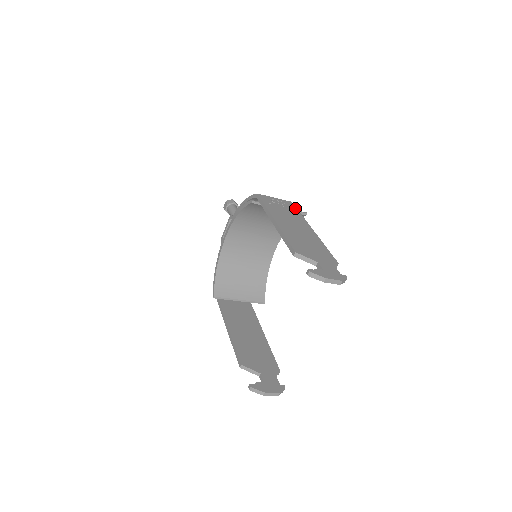
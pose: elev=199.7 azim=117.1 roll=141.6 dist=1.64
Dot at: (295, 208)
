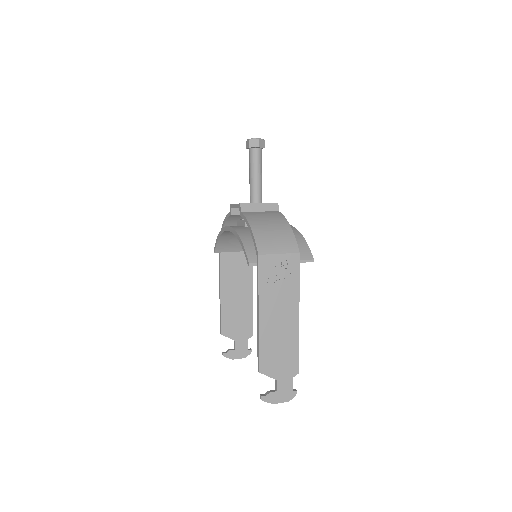
Dot at: (297, 270)
